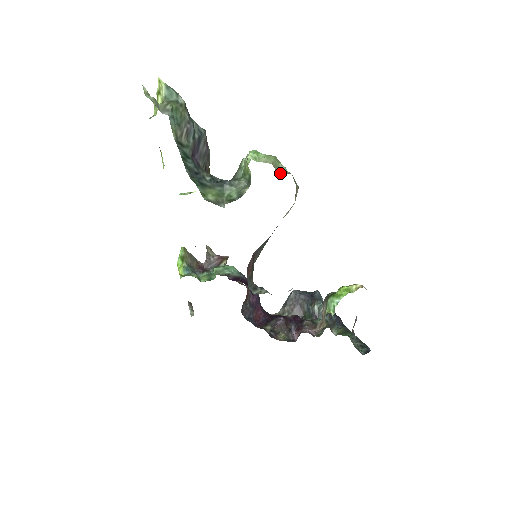
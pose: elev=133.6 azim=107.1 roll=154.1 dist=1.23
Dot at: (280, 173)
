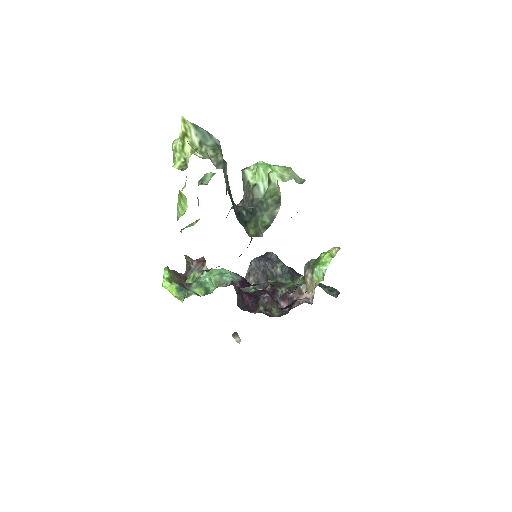
Dot at: (298, 183)
